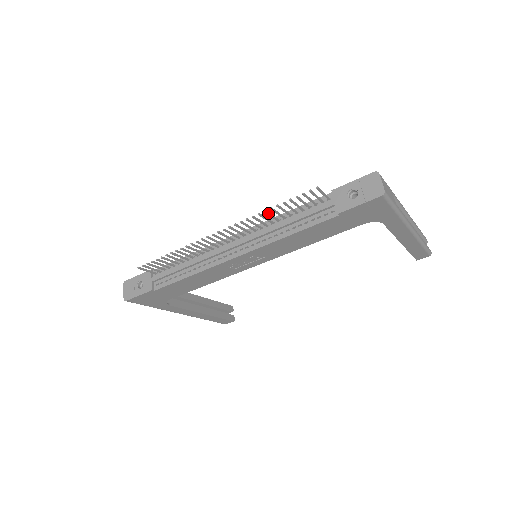
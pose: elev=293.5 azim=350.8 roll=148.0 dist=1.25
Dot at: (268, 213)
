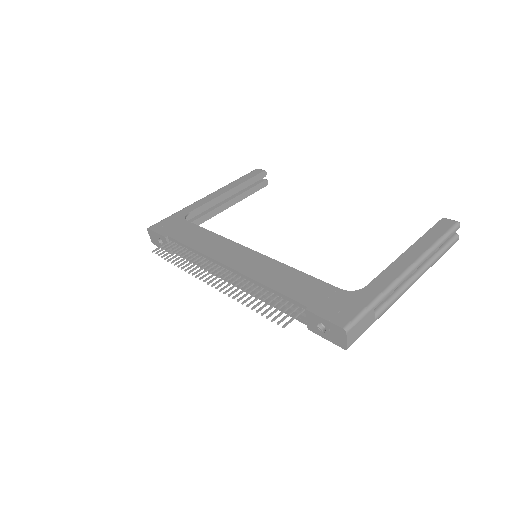
Dot at: occluded
